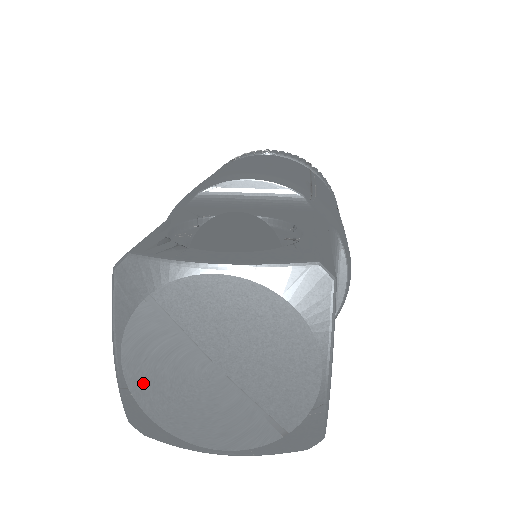
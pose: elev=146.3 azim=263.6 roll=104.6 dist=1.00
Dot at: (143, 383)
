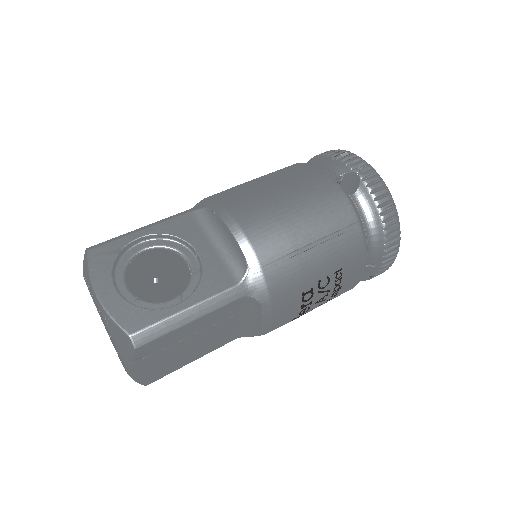
Dot at: (92, 298)
